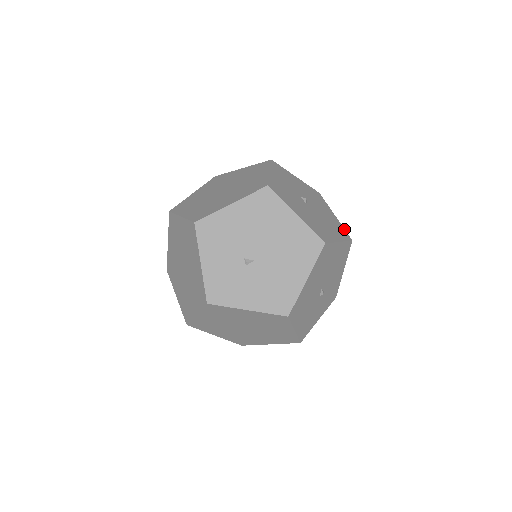
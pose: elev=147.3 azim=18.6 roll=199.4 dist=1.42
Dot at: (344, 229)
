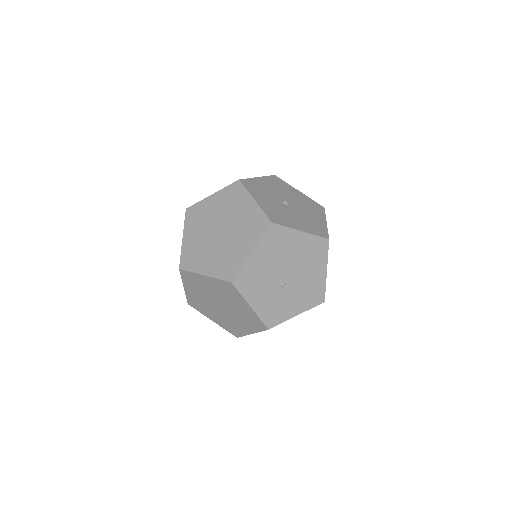
Dot at: (313, 201)
